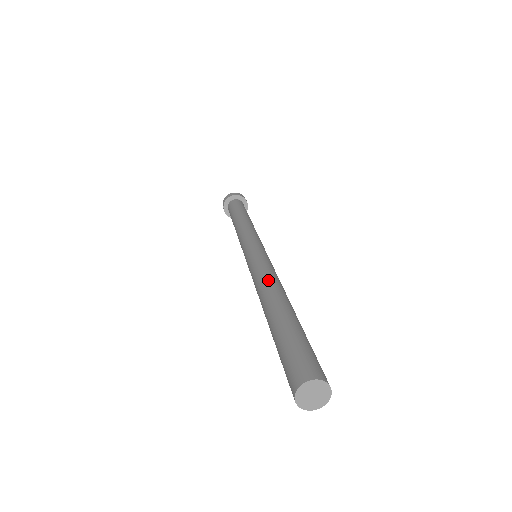
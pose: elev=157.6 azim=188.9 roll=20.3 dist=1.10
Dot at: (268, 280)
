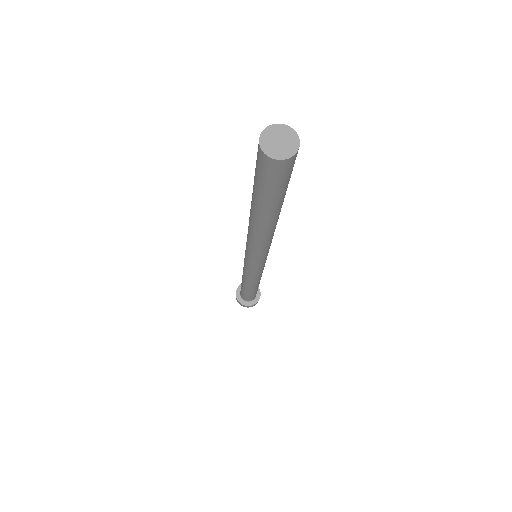
Dot at: occluded
